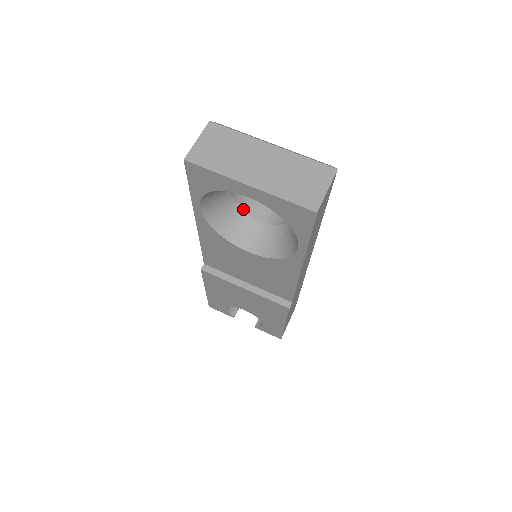
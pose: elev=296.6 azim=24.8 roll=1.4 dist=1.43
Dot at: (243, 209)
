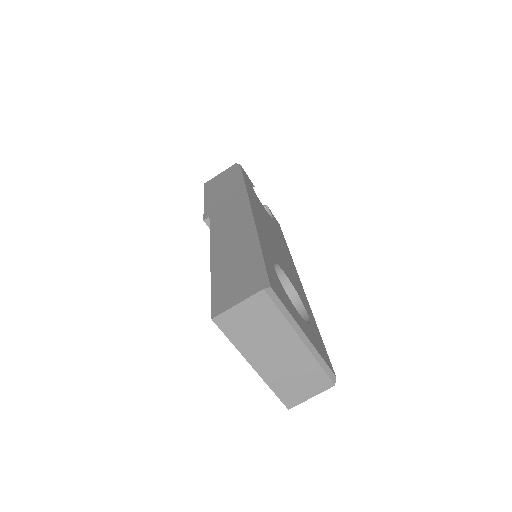
Dot at: occluded
